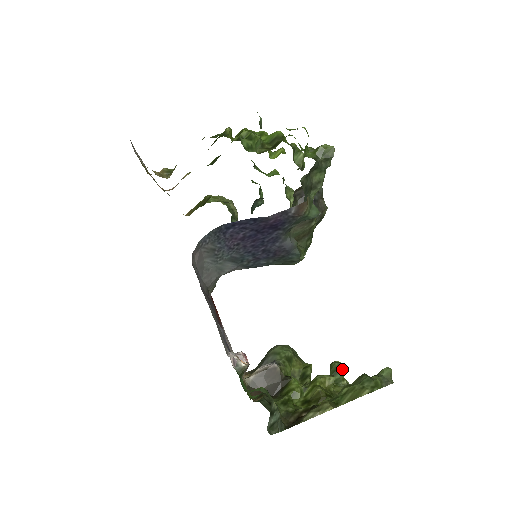
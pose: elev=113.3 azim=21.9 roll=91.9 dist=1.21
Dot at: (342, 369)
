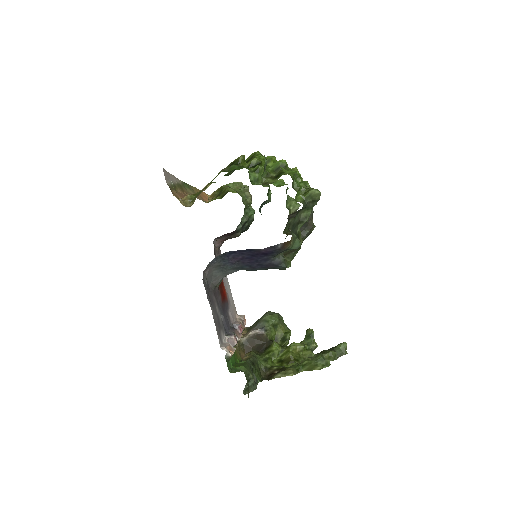
Dot at: occluded
